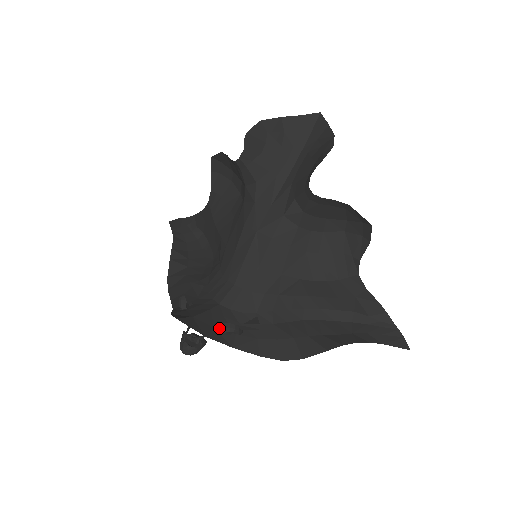
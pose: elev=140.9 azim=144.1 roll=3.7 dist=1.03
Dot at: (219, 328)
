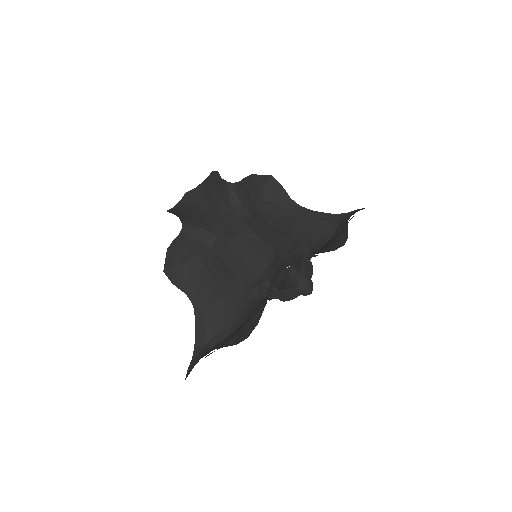
Dot at: occluded
